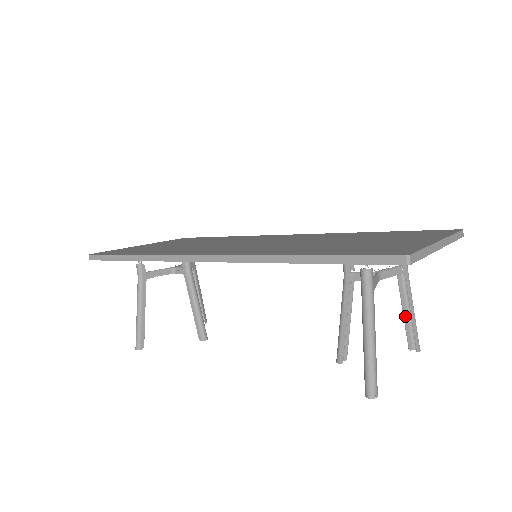
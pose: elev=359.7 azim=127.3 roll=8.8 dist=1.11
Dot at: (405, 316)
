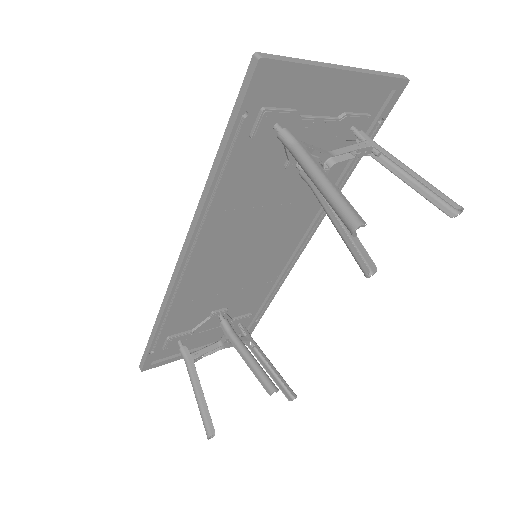
Dot at: (414, 187)
